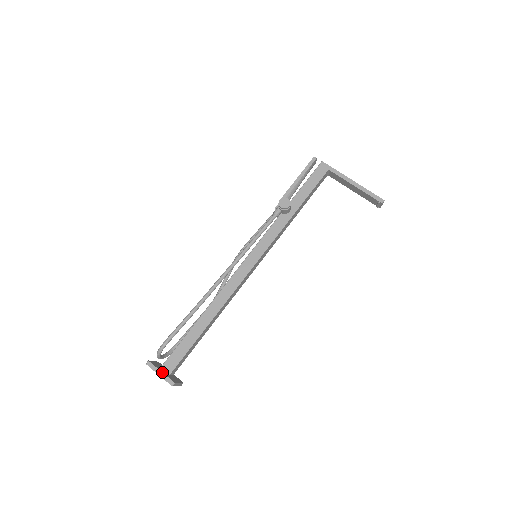
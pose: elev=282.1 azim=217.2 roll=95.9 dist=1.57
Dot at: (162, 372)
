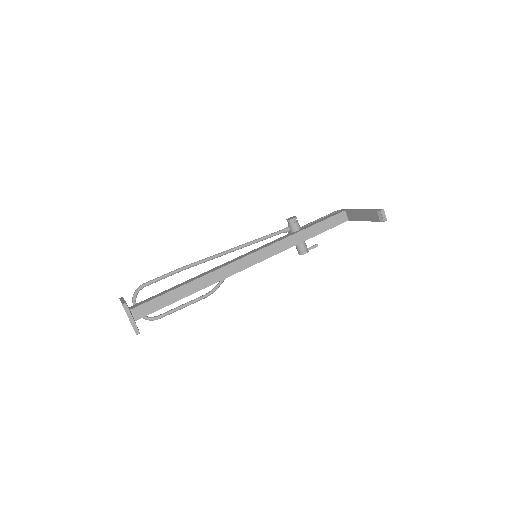
Dot at: occluded
